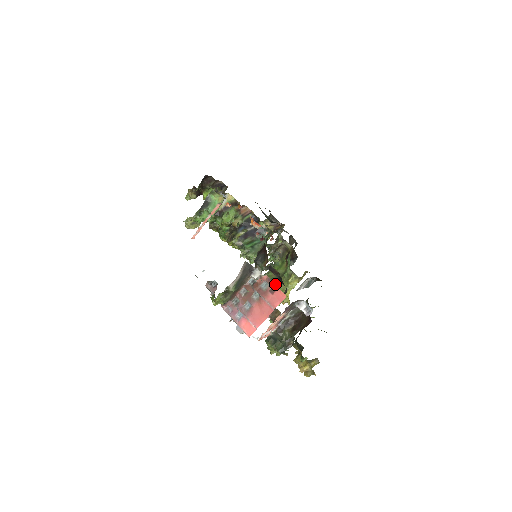
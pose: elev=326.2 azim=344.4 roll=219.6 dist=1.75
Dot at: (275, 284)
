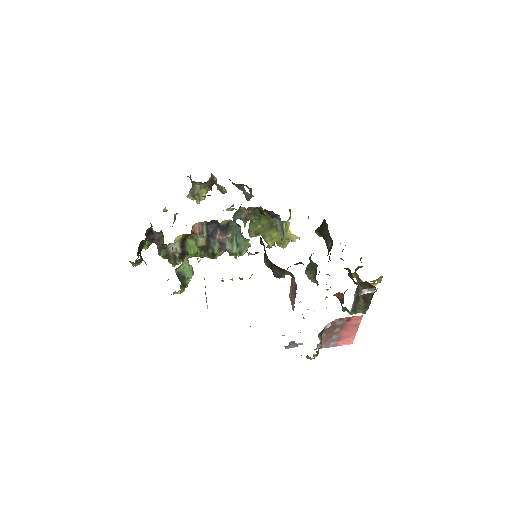
Dot at: (348, 317)
